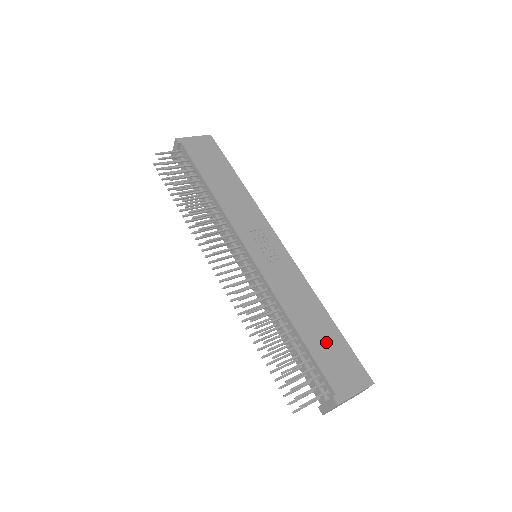
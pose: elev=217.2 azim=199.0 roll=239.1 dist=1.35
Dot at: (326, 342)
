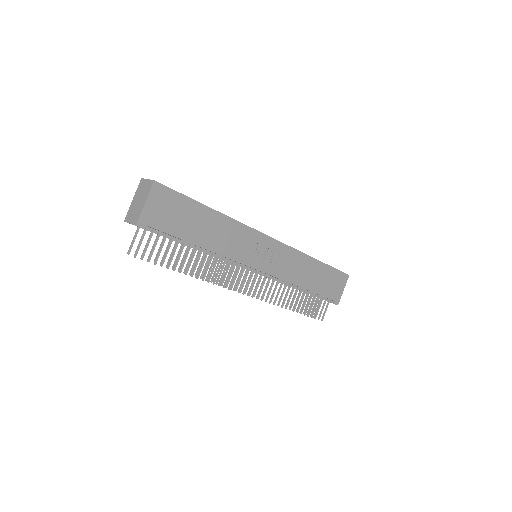
Dot at: (322, 279)
